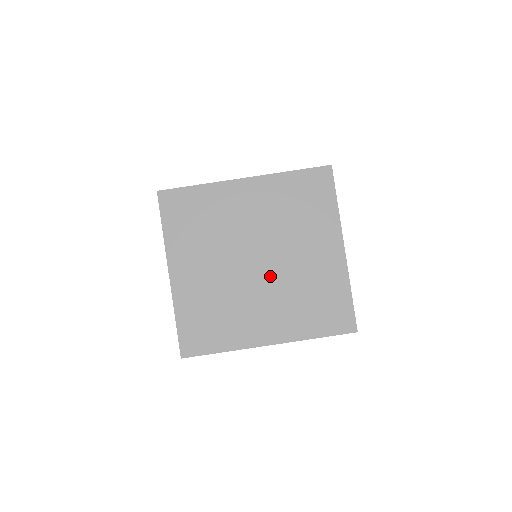
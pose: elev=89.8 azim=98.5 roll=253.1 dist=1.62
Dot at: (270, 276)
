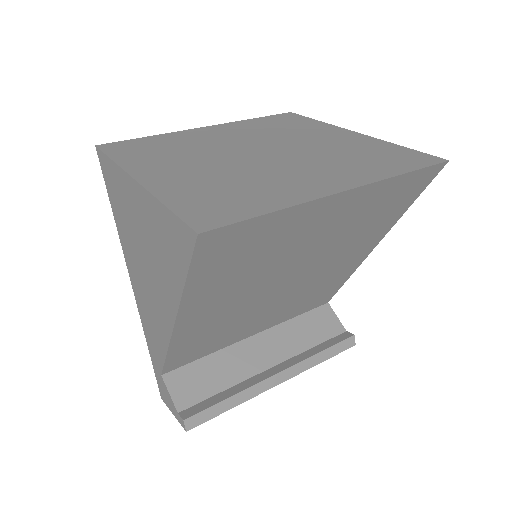
Dot at: (287, 156)
